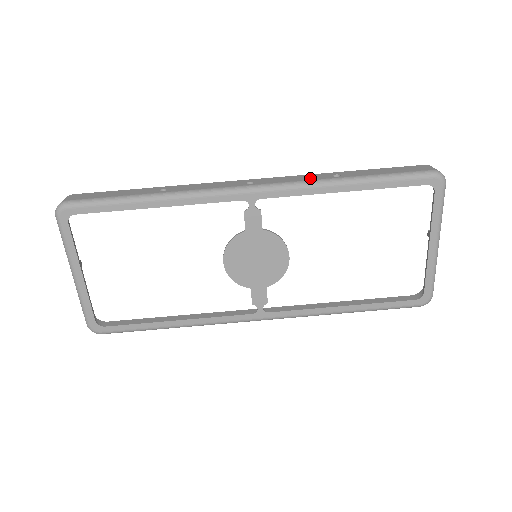
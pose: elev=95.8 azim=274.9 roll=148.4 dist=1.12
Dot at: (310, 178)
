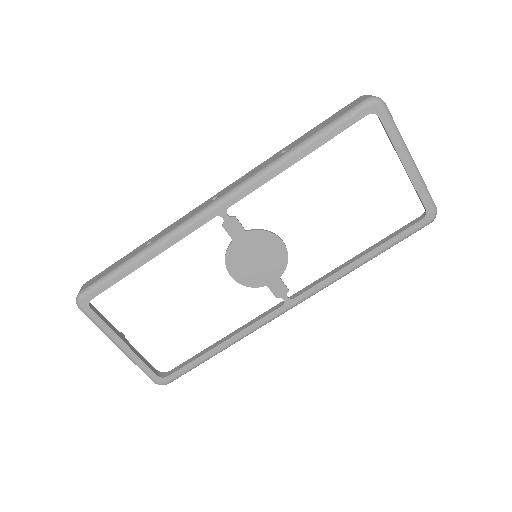
Dot at: (262, 167)
